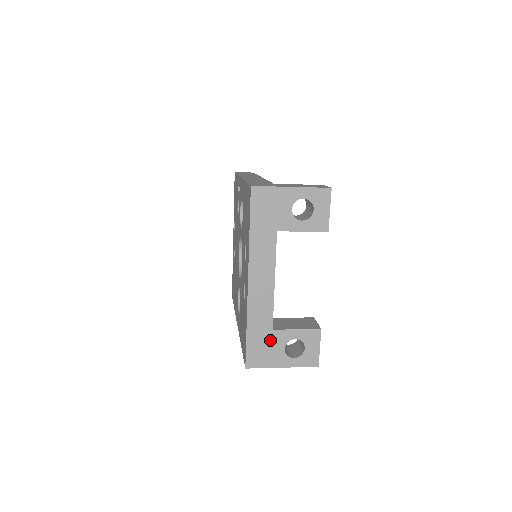
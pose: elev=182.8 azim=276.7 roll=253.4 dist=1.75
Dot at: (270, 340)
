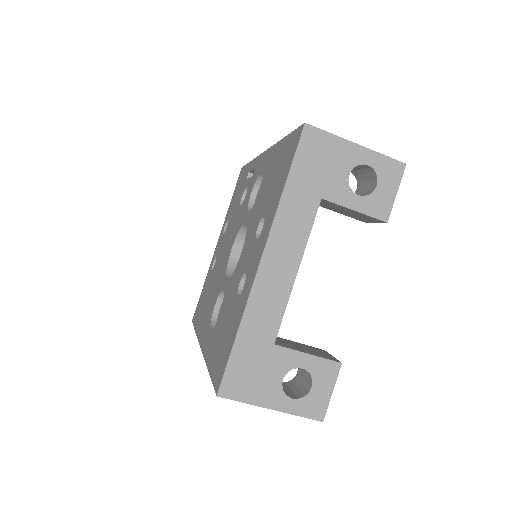
Dot at: (266, 360)
